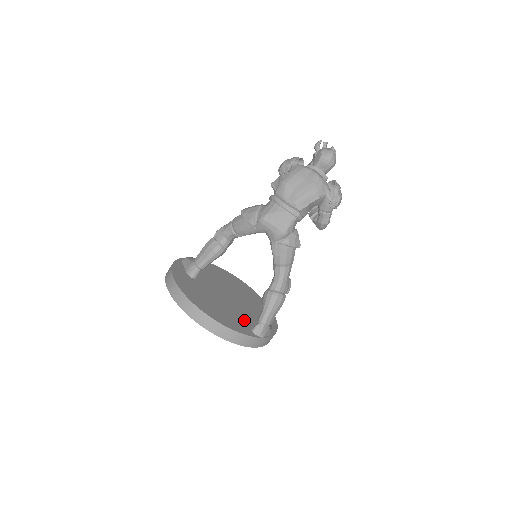
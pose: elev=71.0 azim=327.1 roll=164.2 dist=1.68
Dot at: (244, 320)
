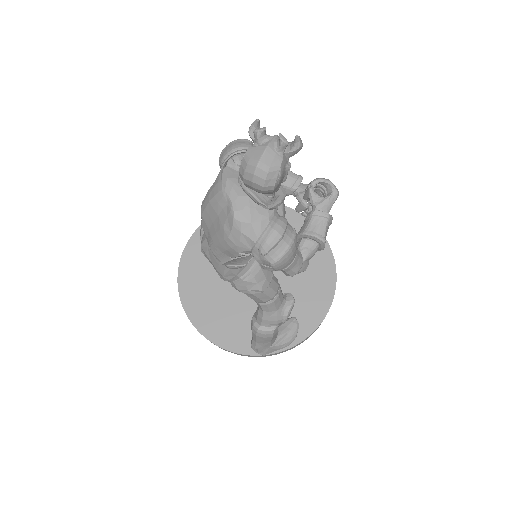
Dot at: occluded
